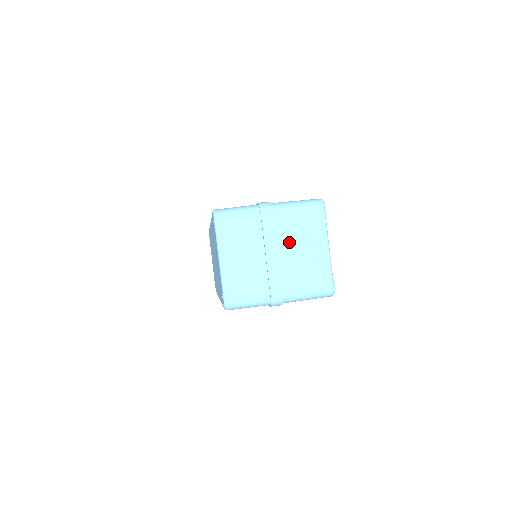
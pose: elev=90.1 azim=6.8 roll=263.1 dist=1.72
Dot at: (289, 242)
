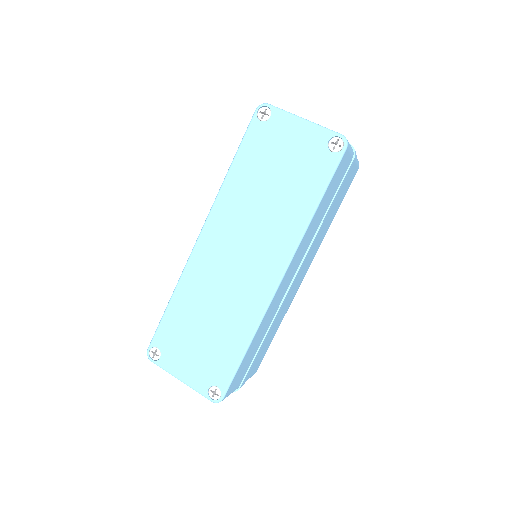
Dot at: occluded
